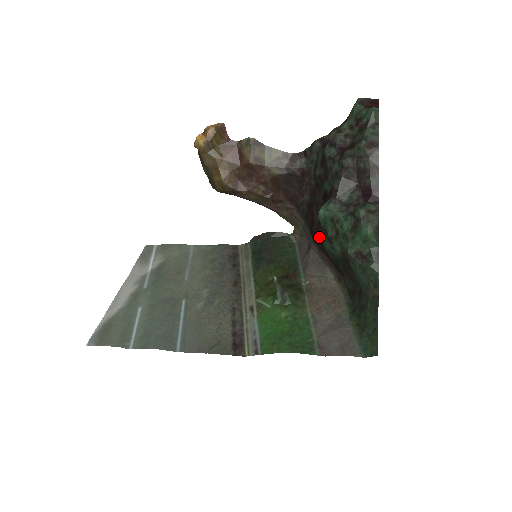
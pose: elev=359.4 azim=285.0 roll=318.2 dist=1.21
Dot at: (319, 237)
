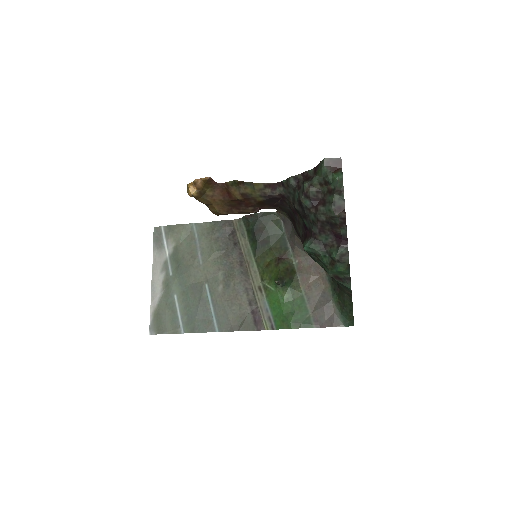
Dot at: occluded
